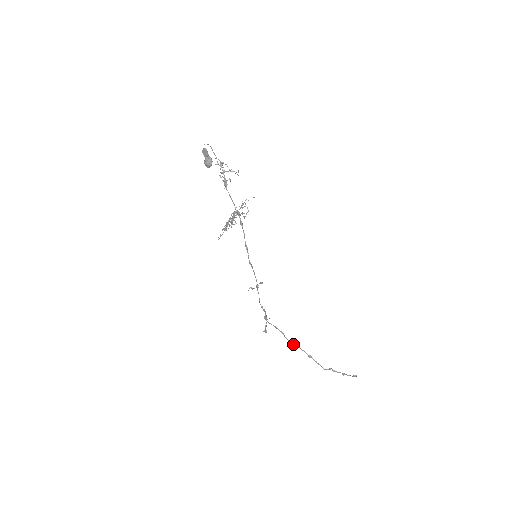
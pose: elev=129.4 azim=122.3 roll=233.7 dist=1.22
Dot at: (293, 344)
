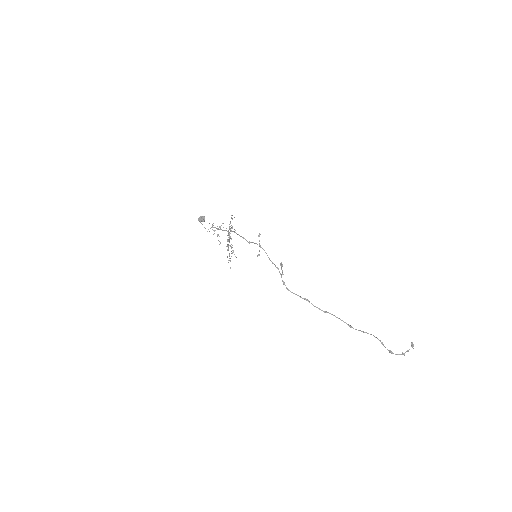
Dot at: (325, 312)
